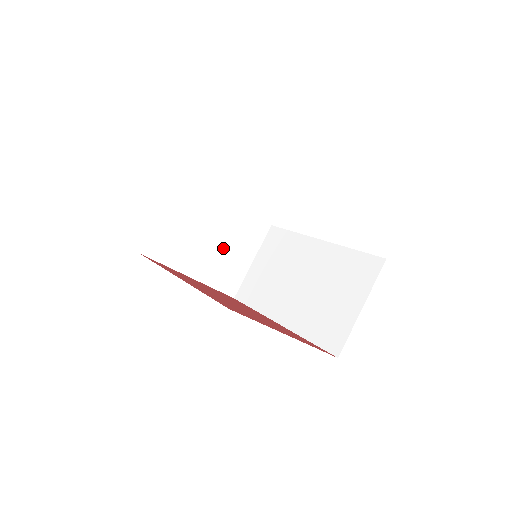
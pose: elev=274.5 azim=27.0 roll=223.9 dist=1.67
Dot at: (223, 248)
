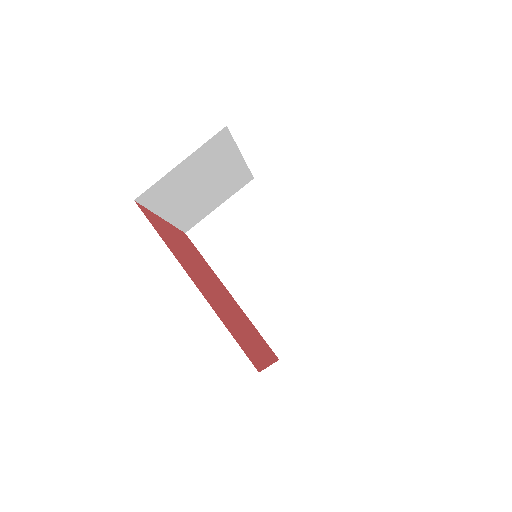
Dot at: (206, 195)
